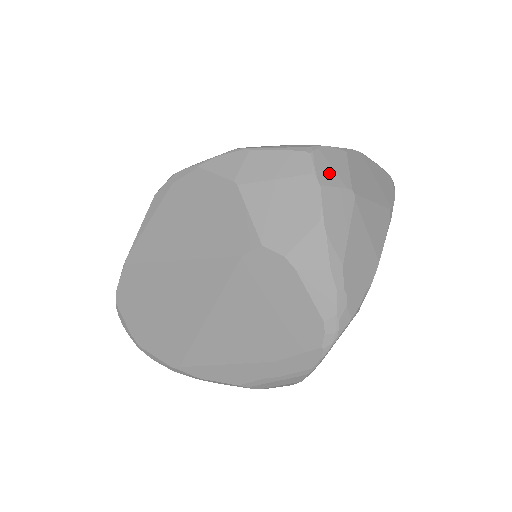
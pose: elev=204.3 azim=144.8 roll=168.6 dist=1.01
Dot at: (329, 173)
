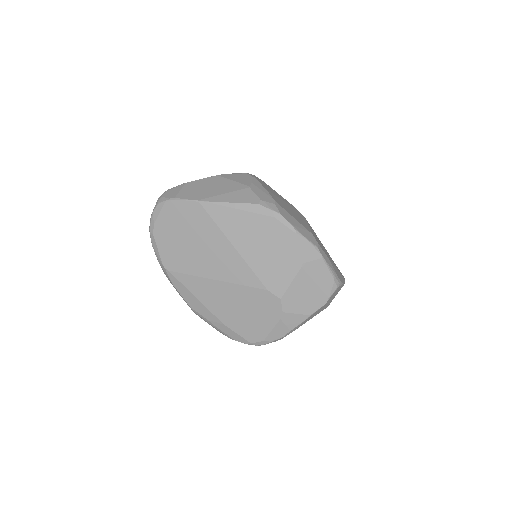
Dot at: (332, 298)
